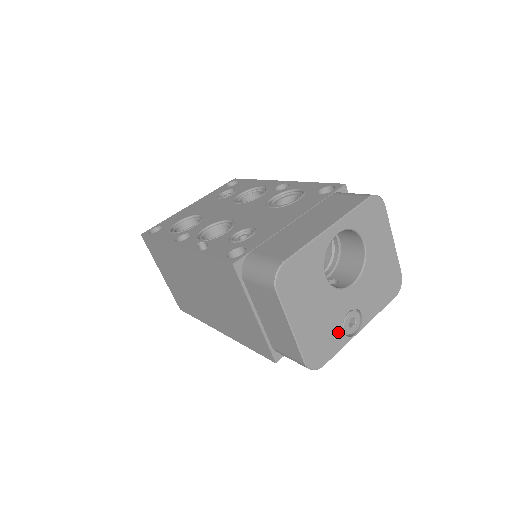
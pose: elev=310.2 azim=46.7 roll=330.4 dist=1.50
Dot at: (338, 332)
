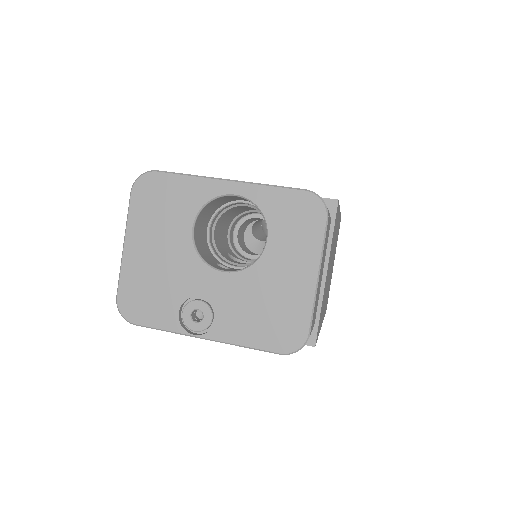
Dot at: (173, 306)
